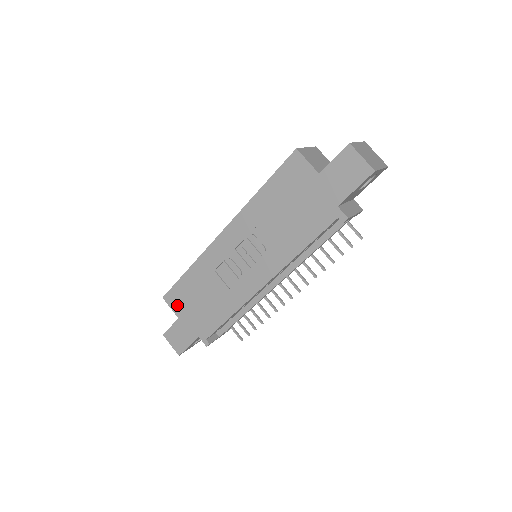
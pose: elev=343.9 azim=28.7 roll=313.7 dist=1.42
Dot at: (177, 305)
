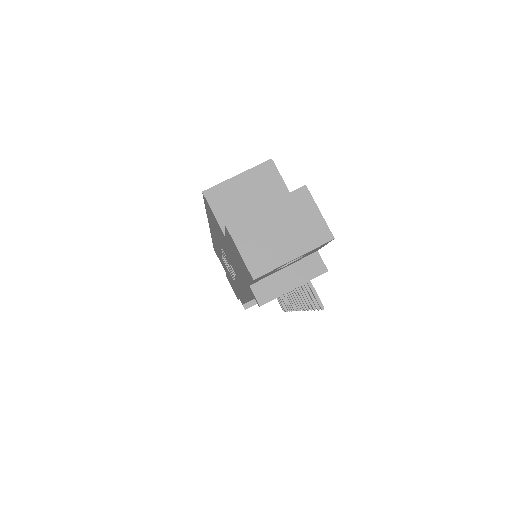
Dot at: (221, 263)
